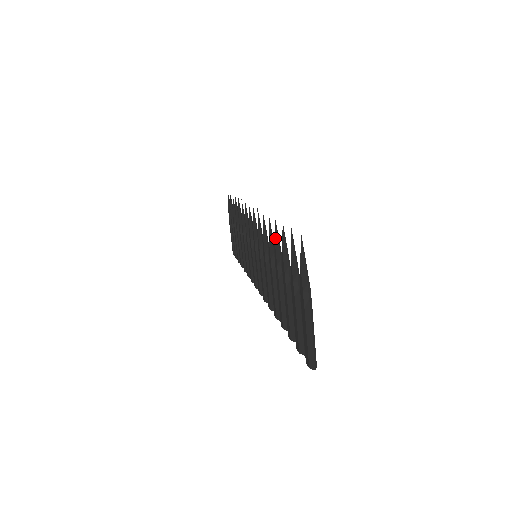
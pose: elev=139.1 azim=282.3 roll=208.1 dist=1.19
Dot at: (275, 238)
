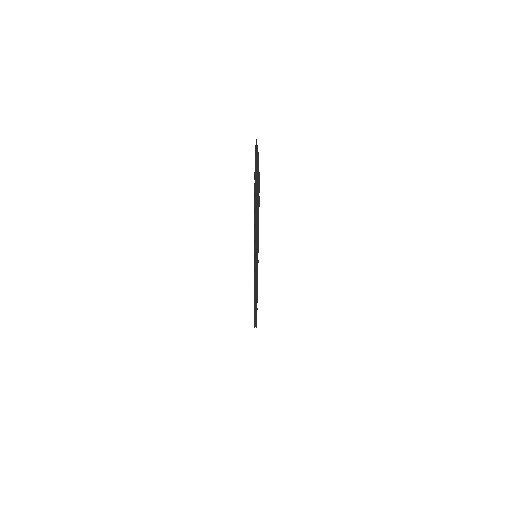
Dot at: occluded
